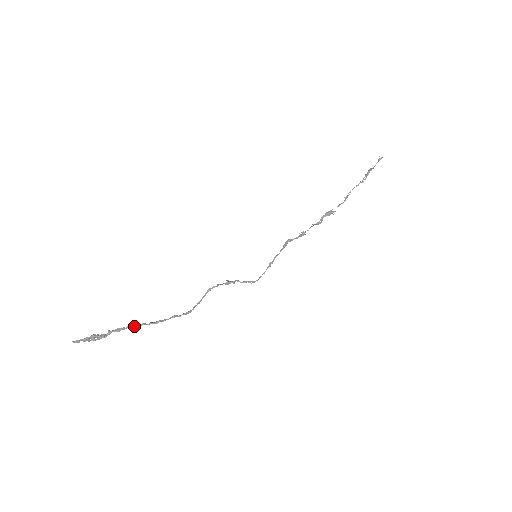
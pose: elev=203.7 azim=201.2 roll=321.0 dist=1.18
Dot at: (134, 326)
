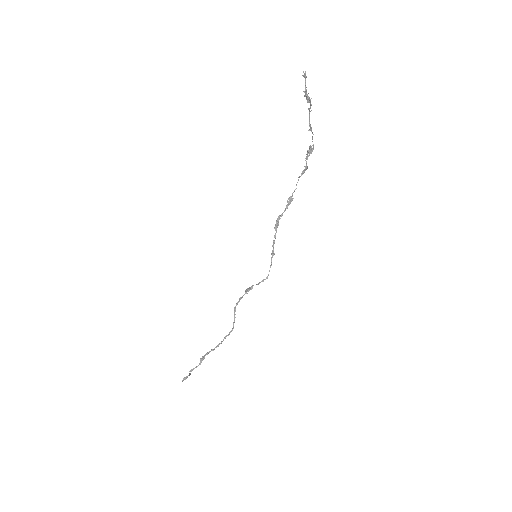
Dot at: (207, 354)
